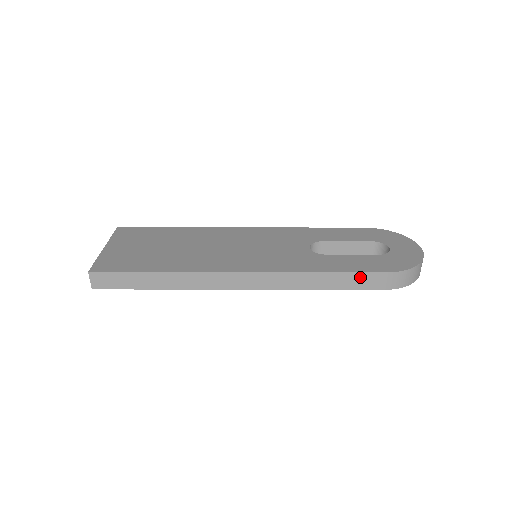
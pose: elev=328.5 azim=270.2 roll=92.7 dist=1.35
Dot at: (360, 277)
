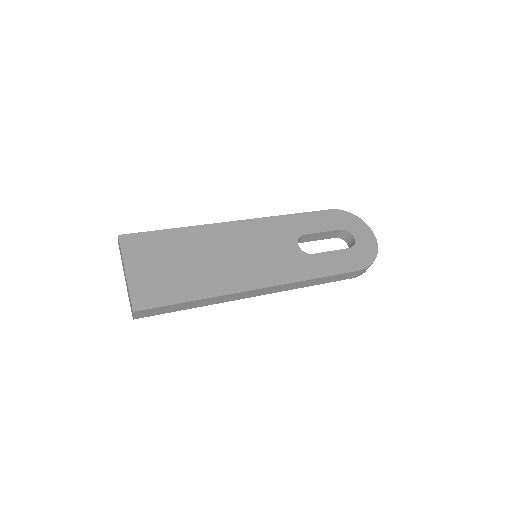
Dot at: (341, 276)
